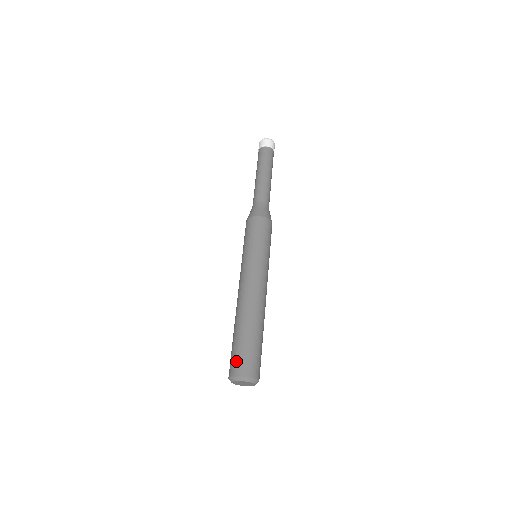
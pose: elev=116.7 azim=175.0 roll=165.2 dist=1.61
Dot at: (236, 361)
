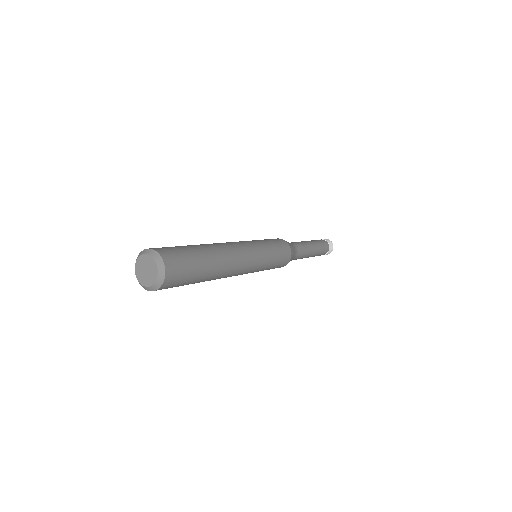
Dot at: occluded
